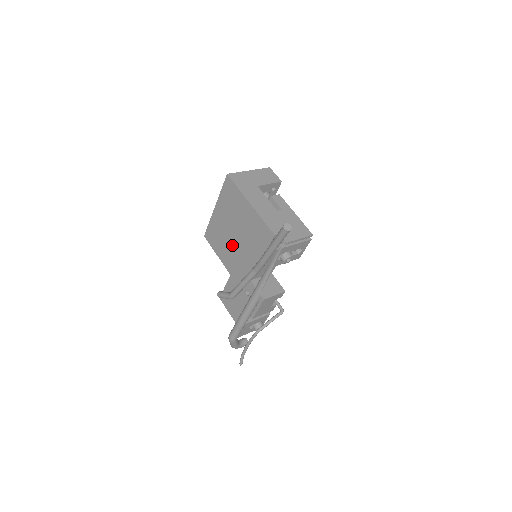
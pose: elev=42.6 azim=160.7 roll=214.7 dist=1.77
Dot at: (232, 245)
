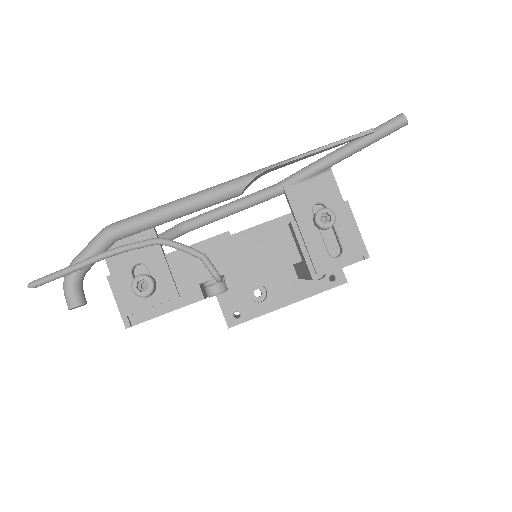
Dot at: occluded
